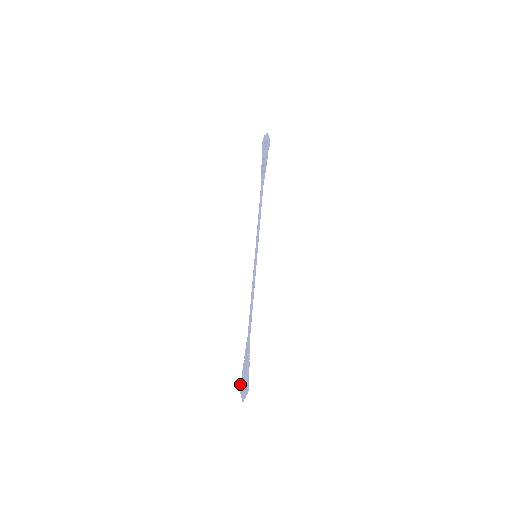
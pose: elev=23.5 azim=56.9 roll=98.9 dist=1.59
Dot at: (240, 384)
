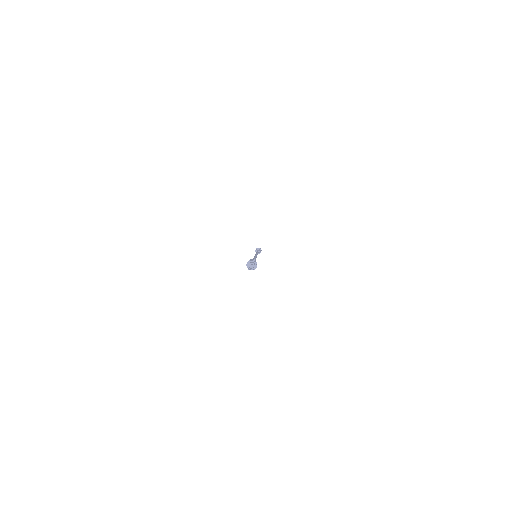
Dot at: occluded
